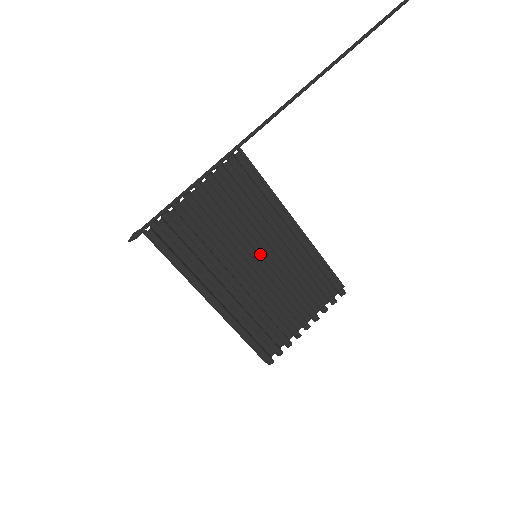
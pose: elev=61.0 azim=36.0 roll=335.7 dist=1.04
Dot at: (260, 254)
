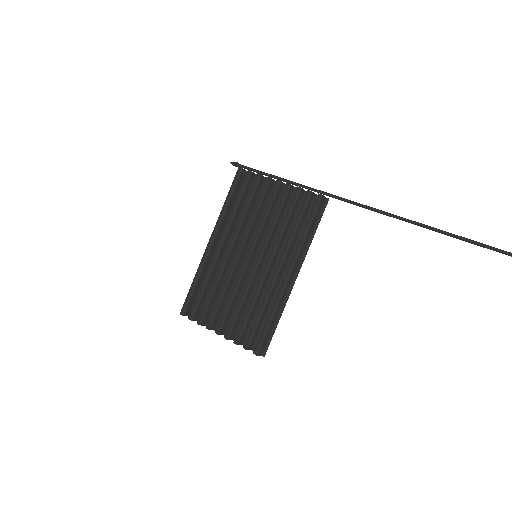
Dot at: (257, 256)
